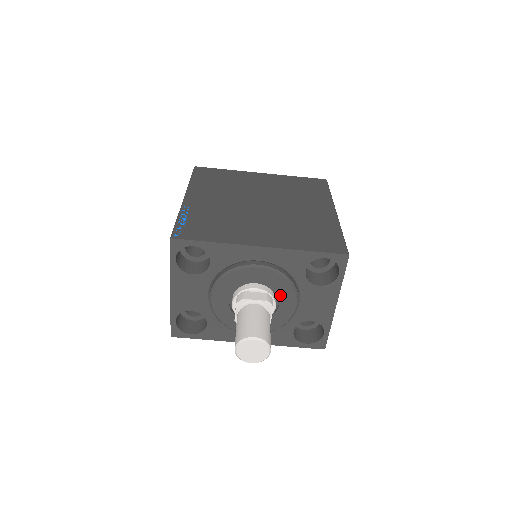
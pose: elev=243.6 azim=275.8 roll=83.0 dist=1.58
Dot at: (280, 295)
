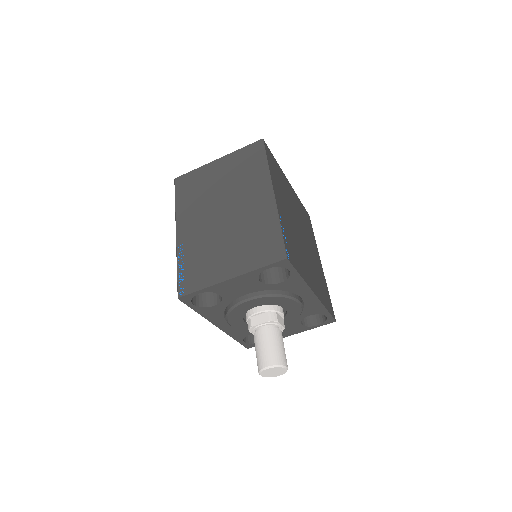
Dot at: occluded
